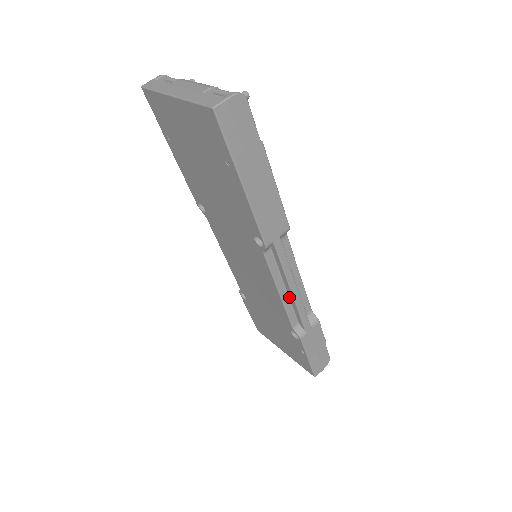
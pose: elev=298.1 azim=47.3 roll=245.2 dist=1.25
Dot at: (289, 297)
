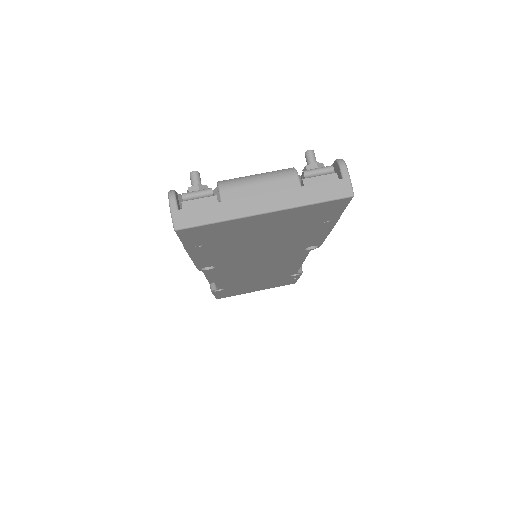
Dot at: occluded
